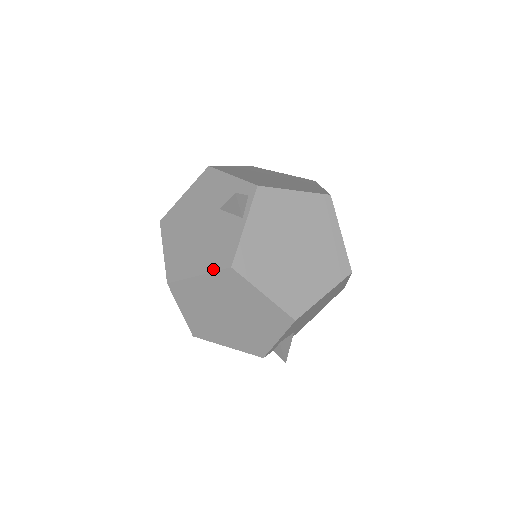
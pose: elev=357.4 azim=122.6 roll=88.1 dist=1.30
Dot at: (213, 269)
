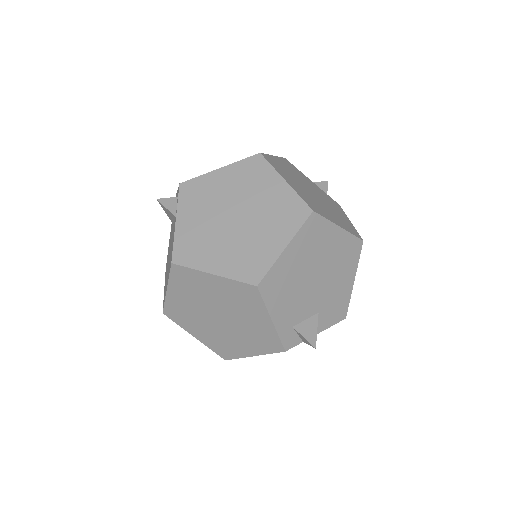
Dot at: occluded
